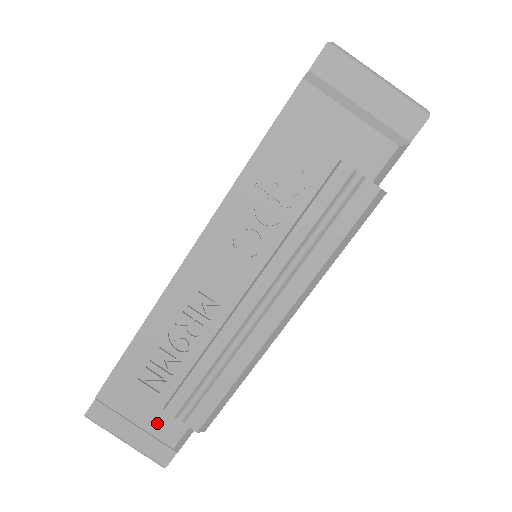
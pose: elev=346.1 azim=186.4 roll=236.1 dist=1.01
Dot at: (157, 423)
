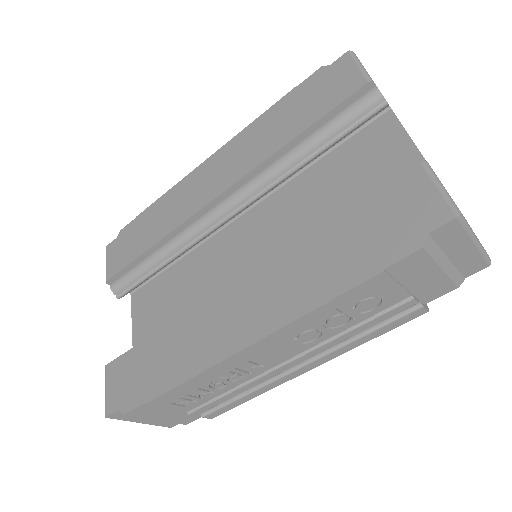
Dot at: (177, 418)
